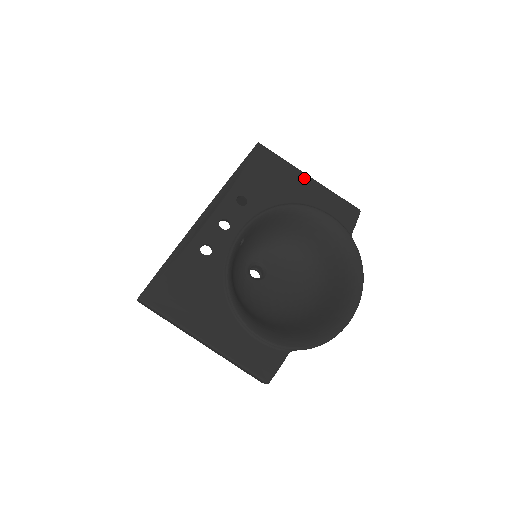
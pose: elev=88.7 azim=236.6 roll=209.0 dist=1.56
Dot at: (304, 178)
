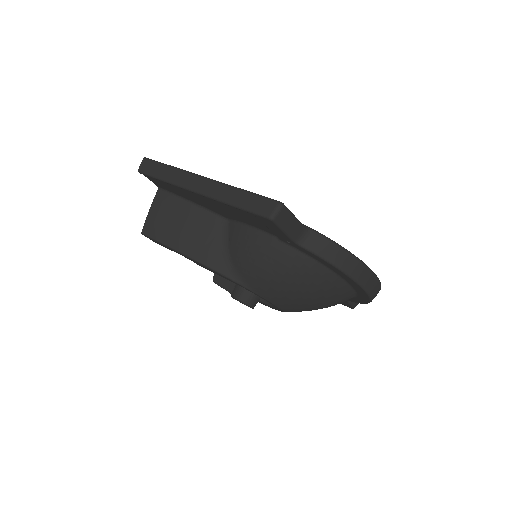
Dot at: occluded
